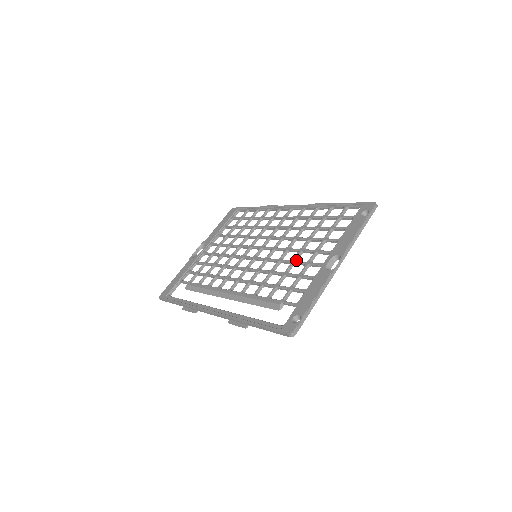
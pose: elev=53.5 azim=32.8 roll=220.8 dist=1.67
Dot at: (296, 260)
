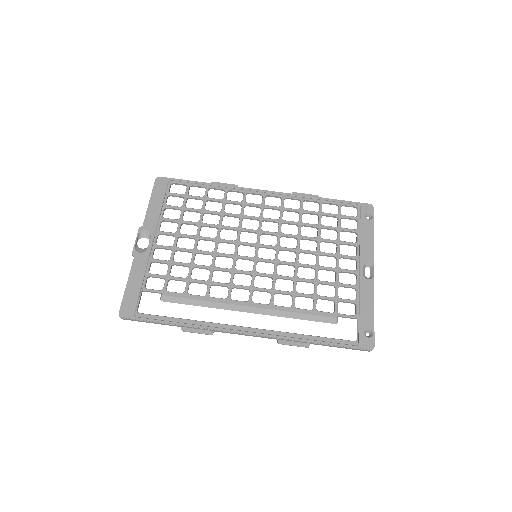
Dot at: (319, 265)
